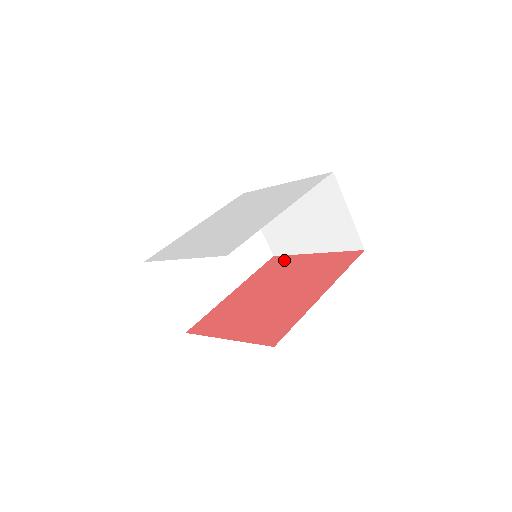
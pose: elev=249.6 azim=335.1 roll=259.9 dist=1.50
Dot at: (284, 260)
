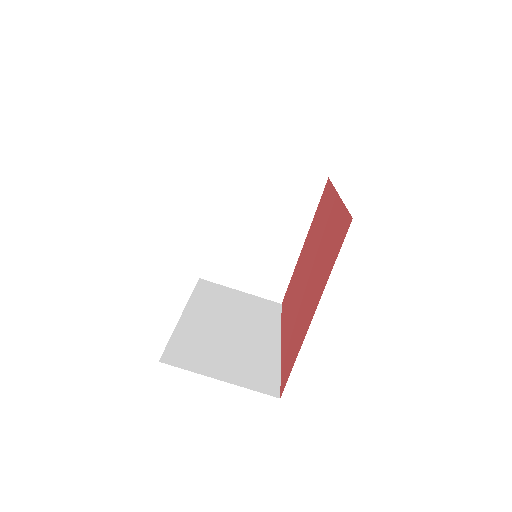
Dot at: (290, 283)
